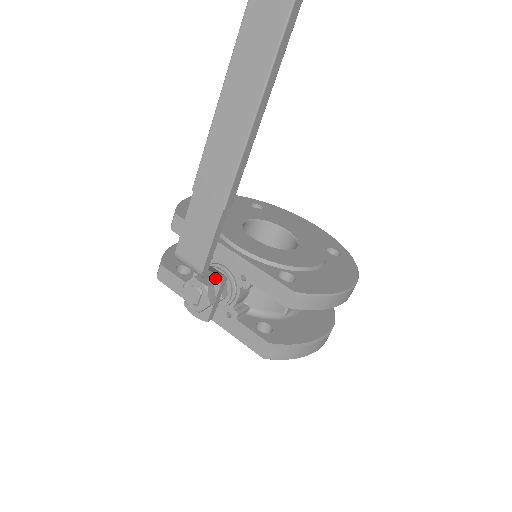
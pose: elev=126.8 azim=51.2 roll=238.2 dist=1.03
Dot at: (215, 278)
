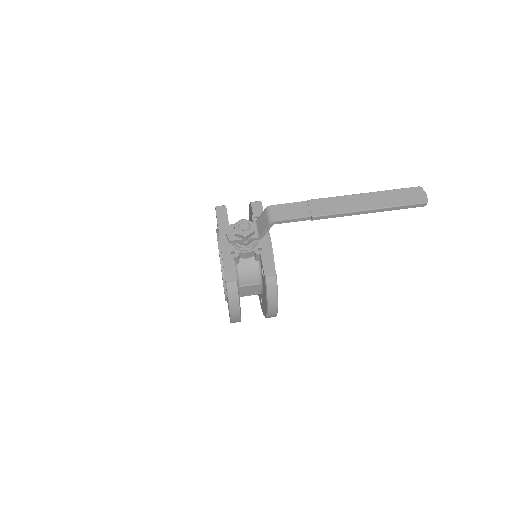
Dot at: (265, 231)
